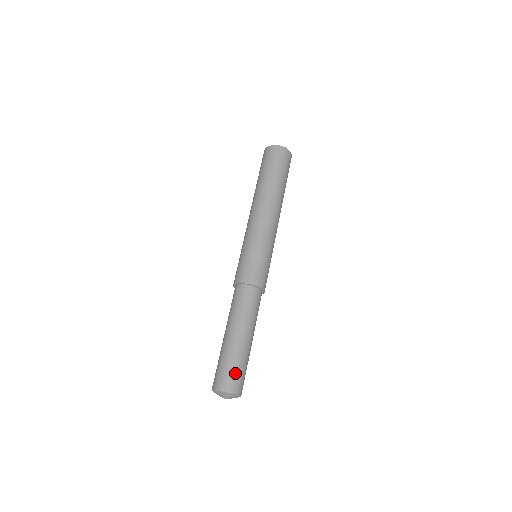
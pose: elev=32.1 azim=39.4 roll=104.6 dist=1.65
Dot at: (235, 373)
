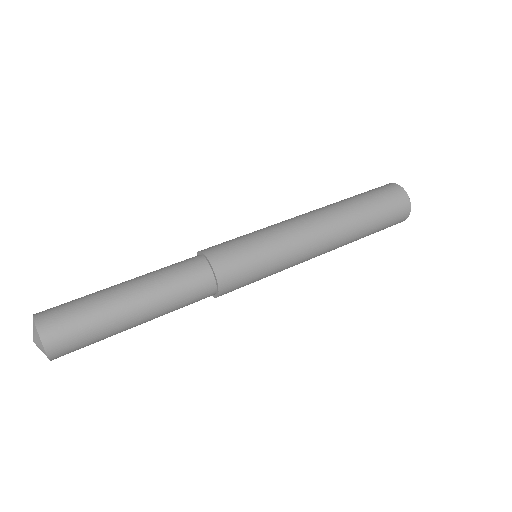
Dot at: (82, 344)
